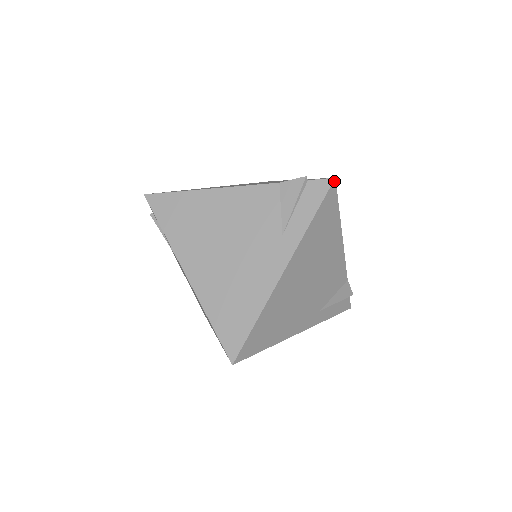
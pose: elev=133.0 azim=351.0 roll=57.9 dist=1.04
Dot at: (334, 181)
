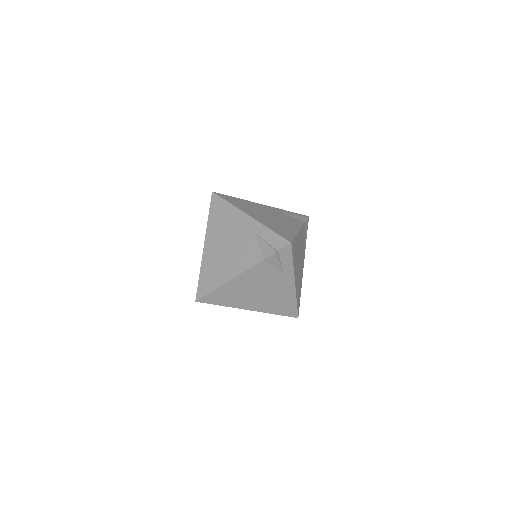
Dot at: (291, 244)
